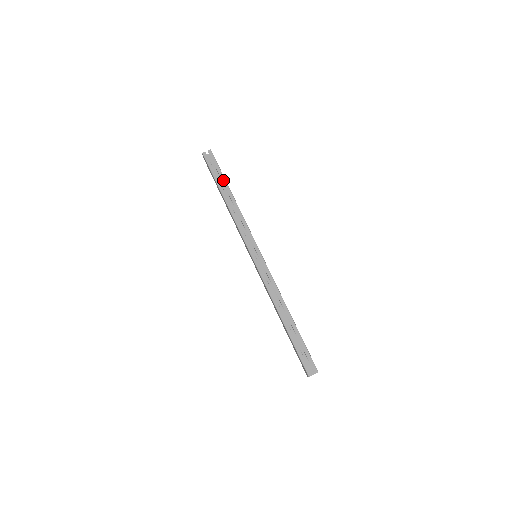
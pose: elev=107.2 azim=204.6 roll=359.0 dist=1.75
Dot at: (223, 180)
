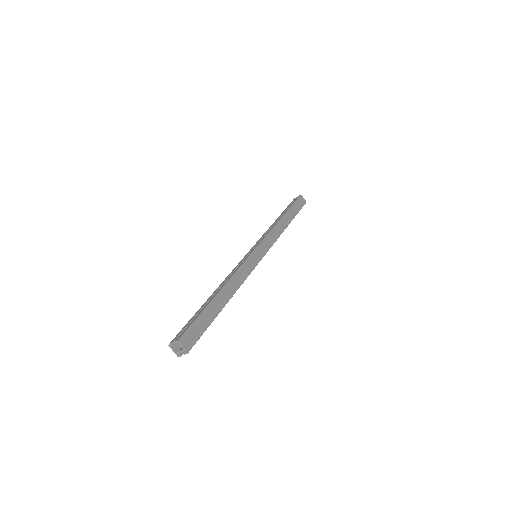
Dot at: (287, 209)
